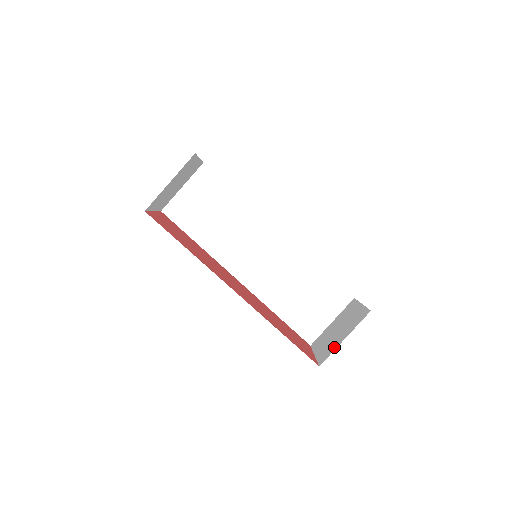
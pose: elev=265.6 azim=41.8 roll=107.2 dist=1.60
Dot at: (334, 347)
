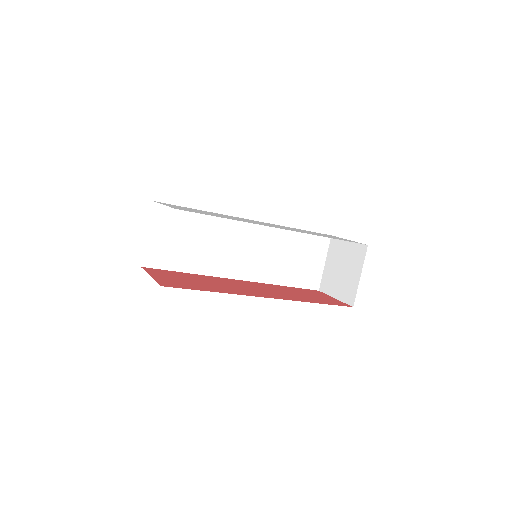
Dot at: (354, 287)
